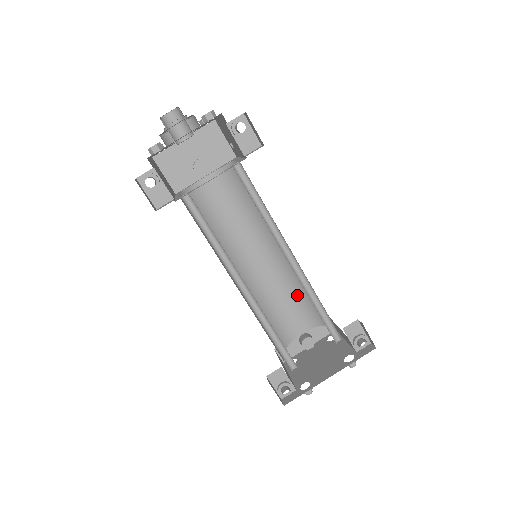
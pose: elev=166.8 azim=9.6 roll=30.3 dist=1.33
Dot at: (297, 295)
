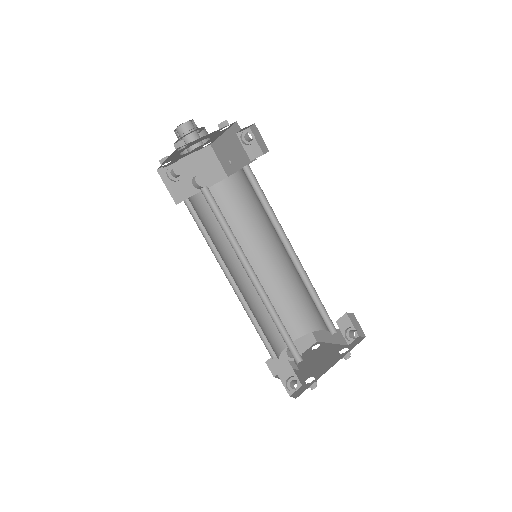
Dot at: (284, 304)
